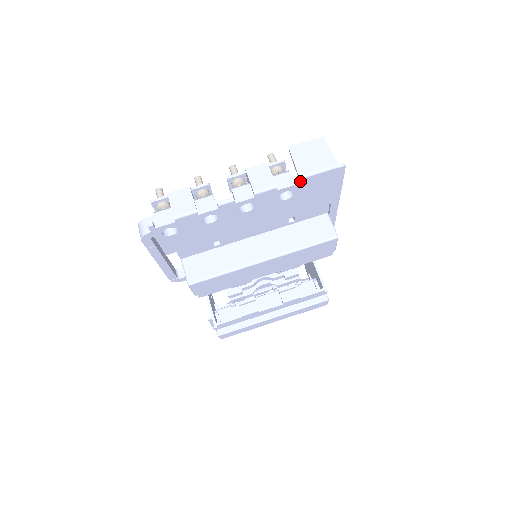
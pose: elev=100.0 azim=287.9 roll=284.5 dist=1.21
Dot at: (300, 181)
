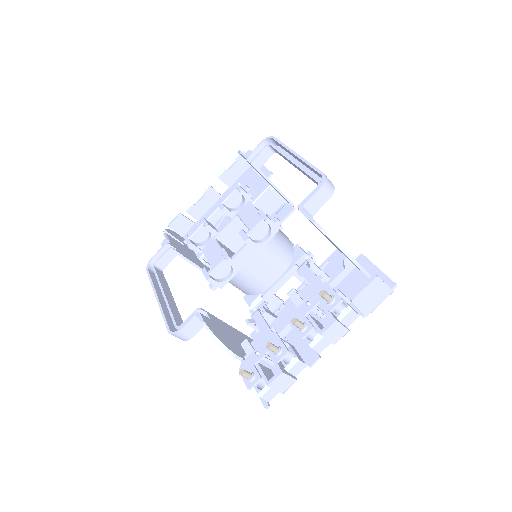
Dot at: (364, 314)
